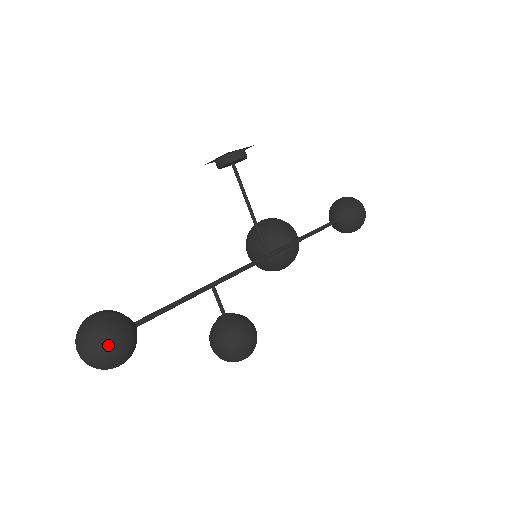
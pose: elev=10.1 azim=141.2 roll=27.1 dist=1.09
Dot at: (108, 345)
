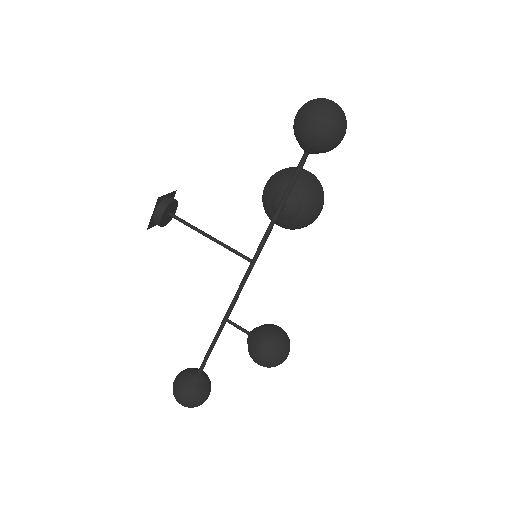
Dot at: (182, 403)
